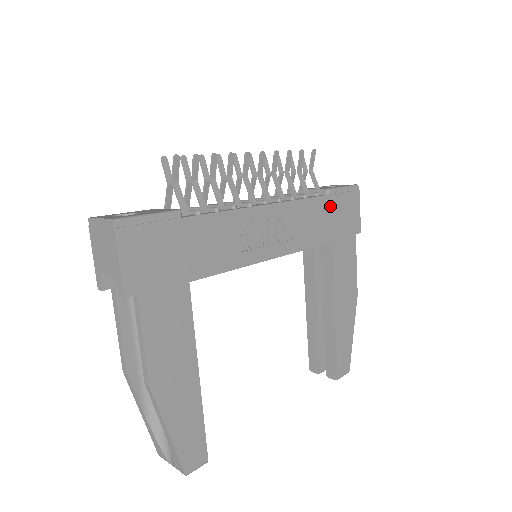
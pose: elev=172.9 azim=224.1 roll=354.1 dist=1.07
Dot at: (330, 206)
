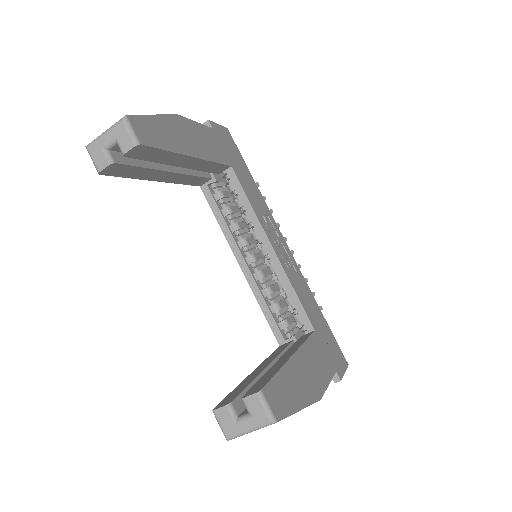
Dot at: (322, 321)
